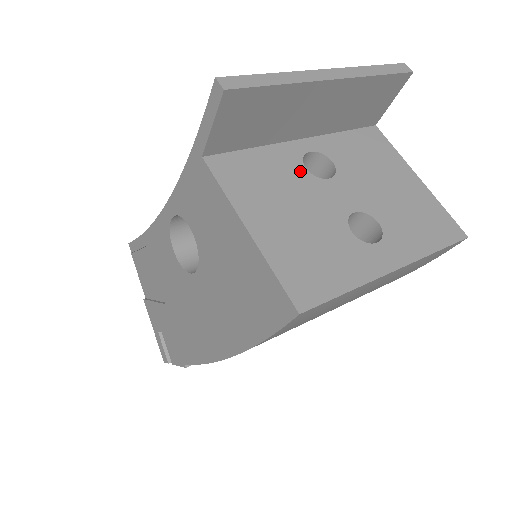
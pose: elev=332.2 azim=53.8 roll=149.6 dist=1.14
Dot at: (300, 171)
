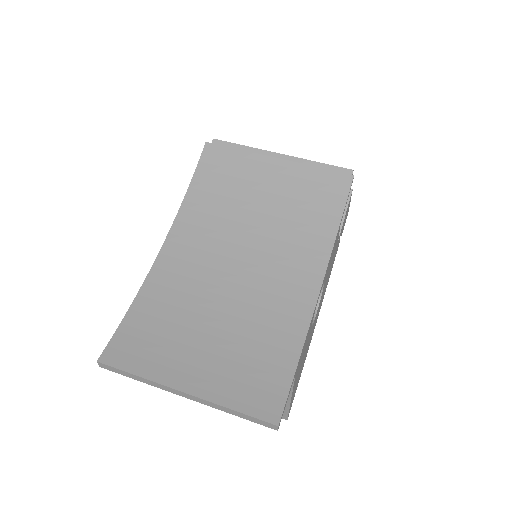
Dot at: occluded
